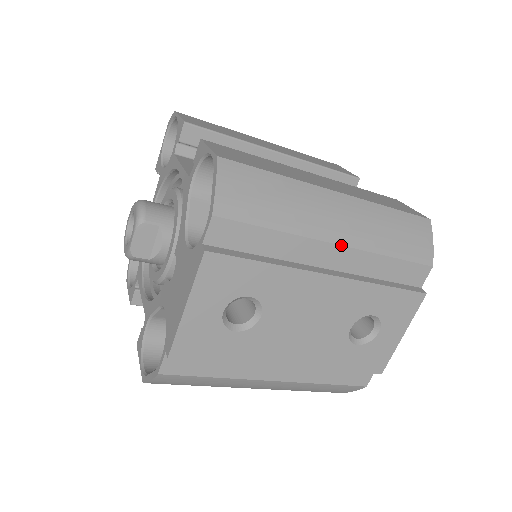
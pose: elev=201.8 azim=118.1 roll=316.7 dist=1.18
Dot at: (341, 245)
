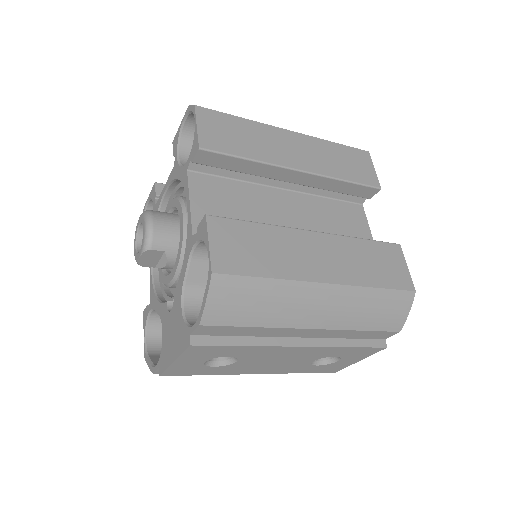
Dot at: (315, 329)
